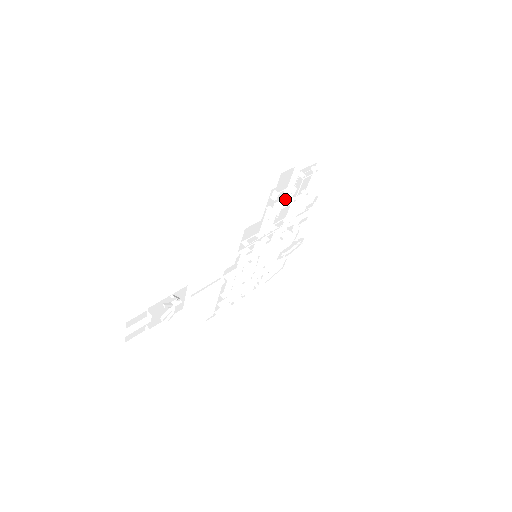
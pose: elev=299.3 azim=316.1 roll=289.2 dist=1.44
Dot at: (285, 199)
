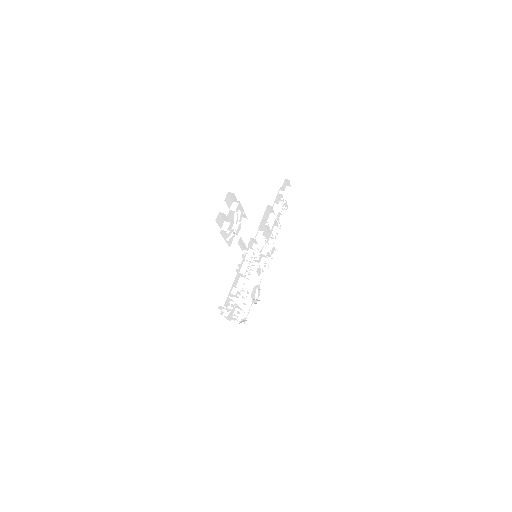
Dot at: (280, 207)
